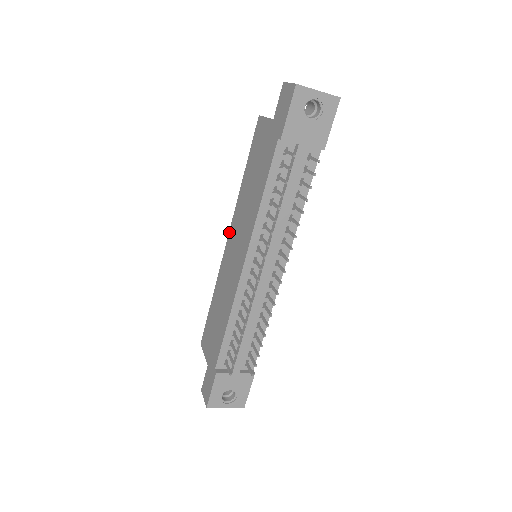
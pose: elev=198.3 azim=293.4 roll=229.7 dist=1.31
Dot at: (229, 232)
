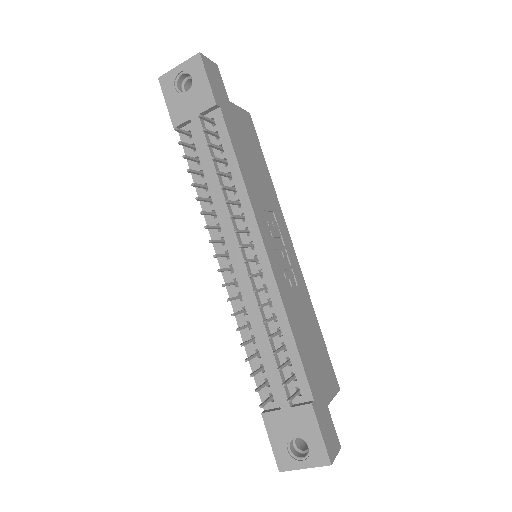
Dot at: occluded
